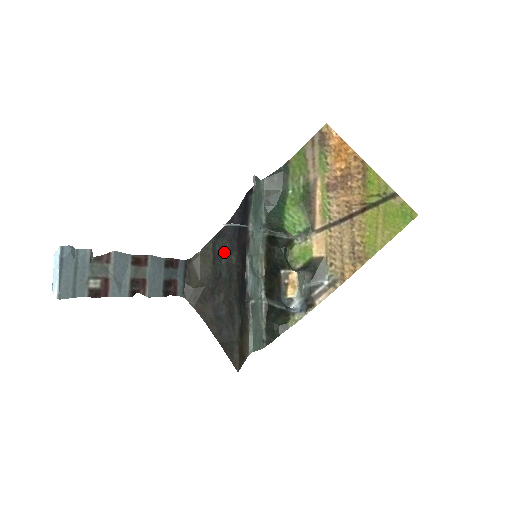
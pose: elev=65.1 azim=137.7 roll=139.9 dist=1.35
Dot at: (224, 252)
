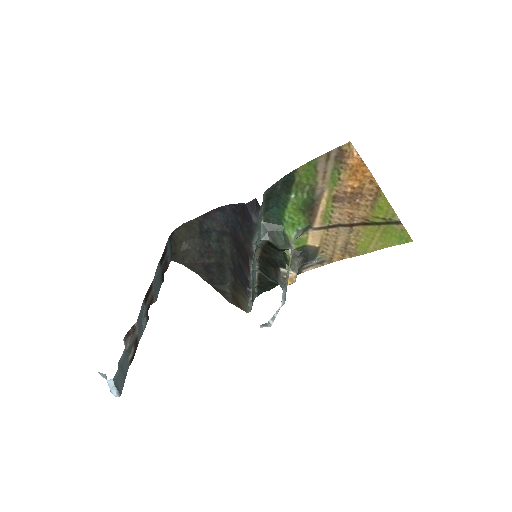
Dot at: (214, 233)
